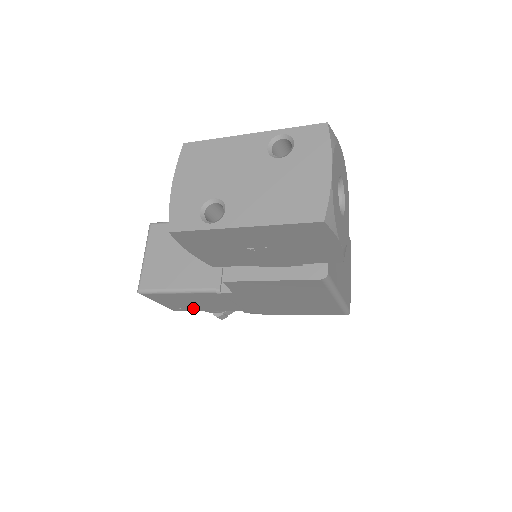
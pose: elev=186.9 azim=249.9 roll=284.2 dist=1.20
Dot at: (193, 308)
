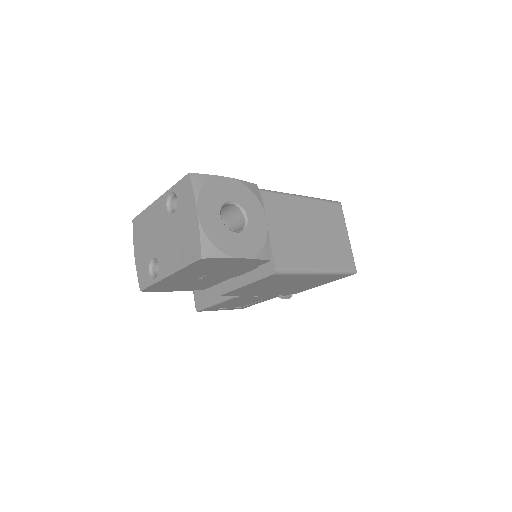
Dot at: (248, 304)
